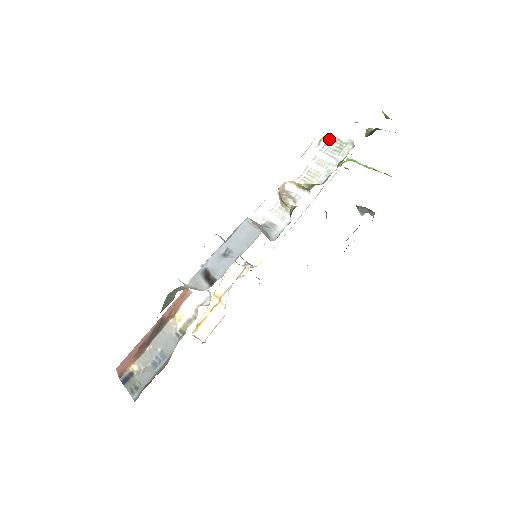
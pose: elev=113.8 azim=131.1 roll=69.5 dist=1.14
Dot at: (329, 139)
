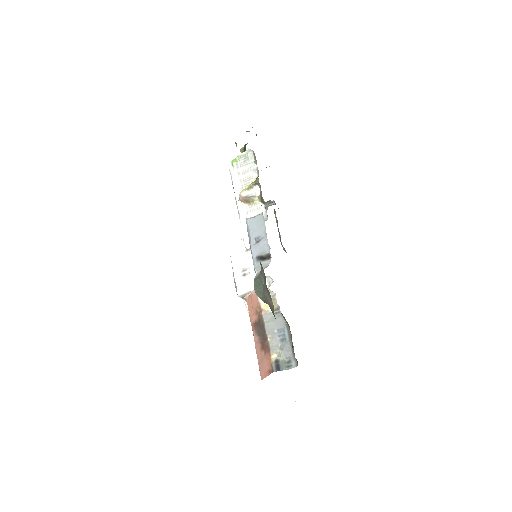
Dot at: (236, 160)
